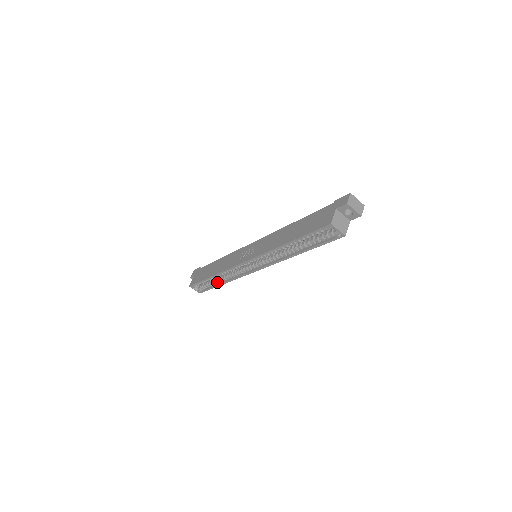
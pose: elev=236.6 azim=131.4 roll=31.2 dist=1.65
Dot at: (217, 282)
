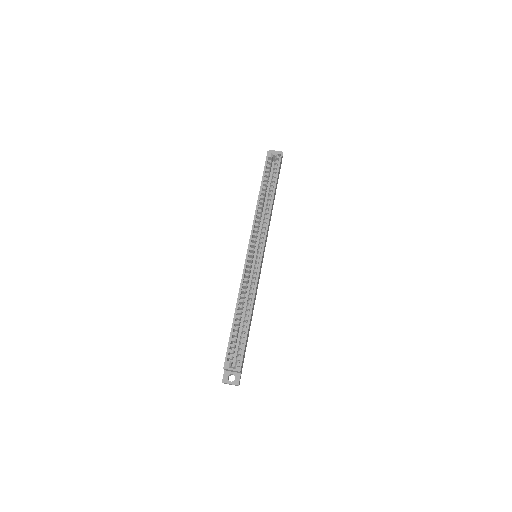
Dot at: (245, 323)
